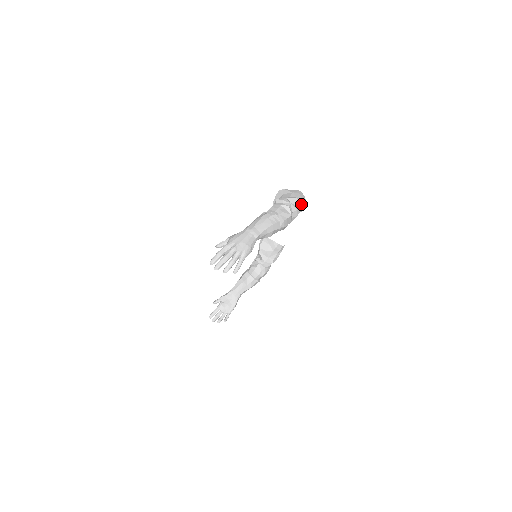
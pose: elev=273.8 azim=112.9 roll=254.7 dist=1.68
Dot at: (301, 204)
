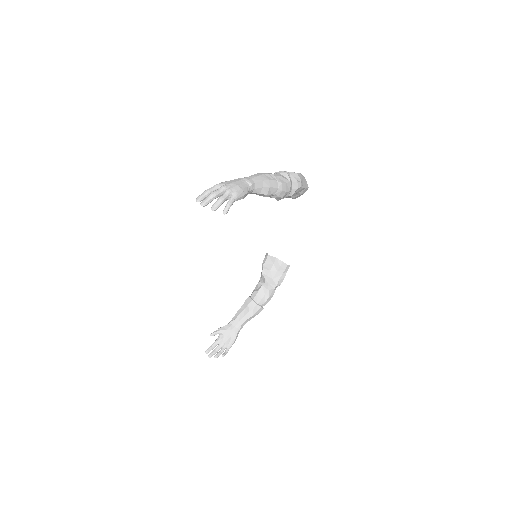
Dot at: (302, 181)
